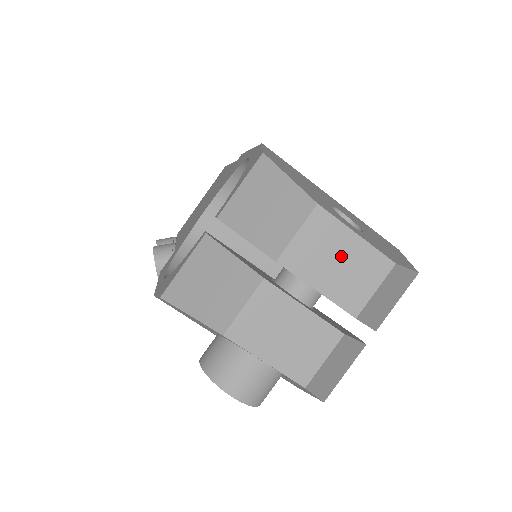
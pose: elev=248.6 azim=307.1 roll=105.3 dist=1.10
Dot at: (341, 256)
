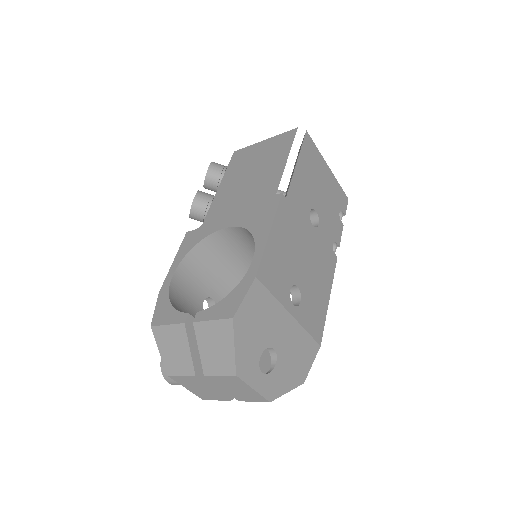
Dot at: (241, 389)
